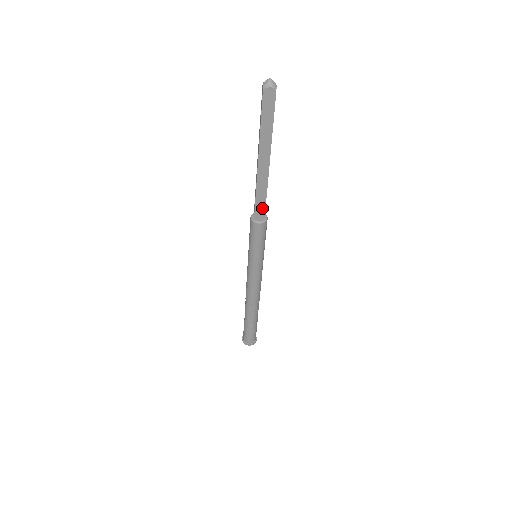
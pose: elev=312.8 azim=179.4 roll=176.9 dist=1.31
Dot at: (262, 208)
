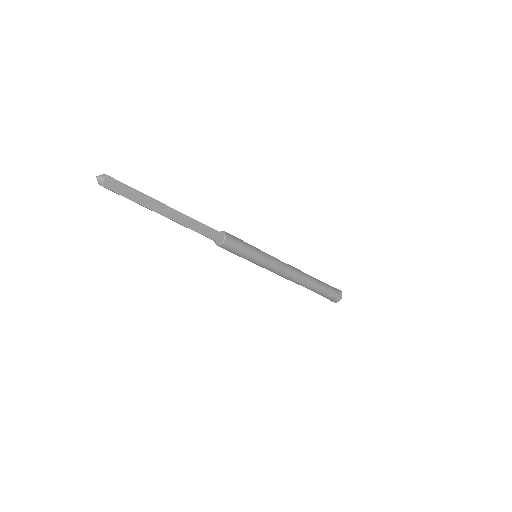
Dot at: (207, 237)
